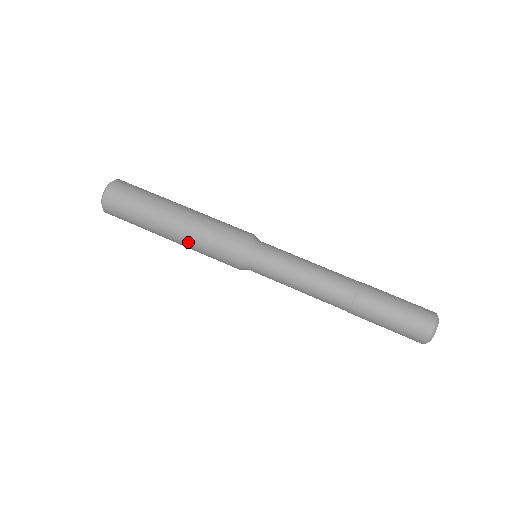
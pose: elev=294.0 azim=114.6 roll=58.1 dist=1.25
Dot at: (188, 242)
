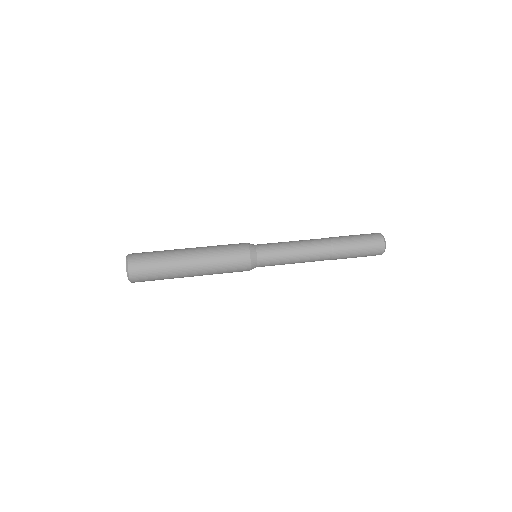
Dot at: (208, 273)
